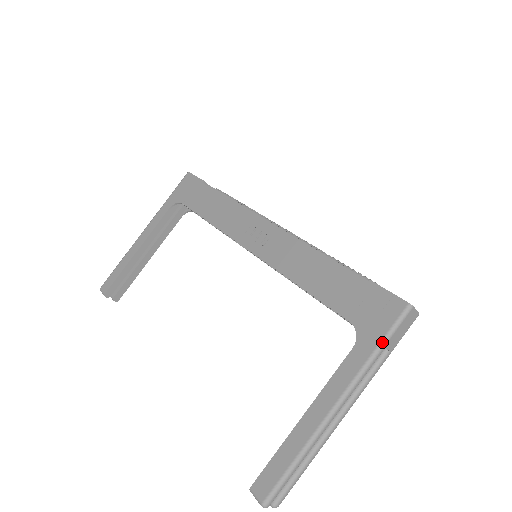
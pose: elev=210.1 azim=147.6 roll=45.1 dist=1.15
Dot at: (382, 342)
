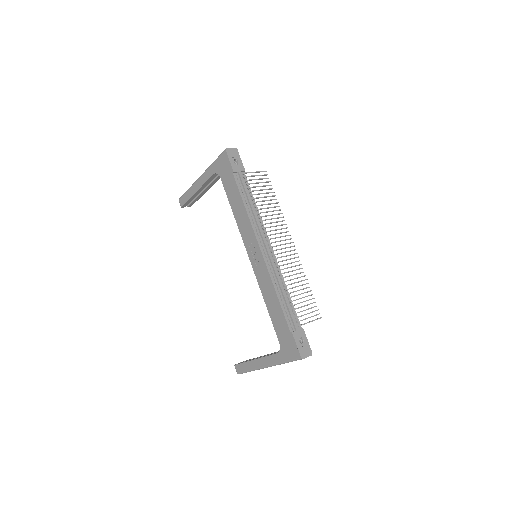
Dot at: (287, 362)
